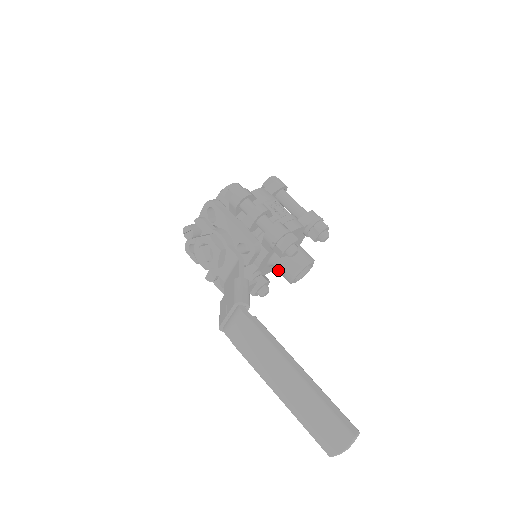
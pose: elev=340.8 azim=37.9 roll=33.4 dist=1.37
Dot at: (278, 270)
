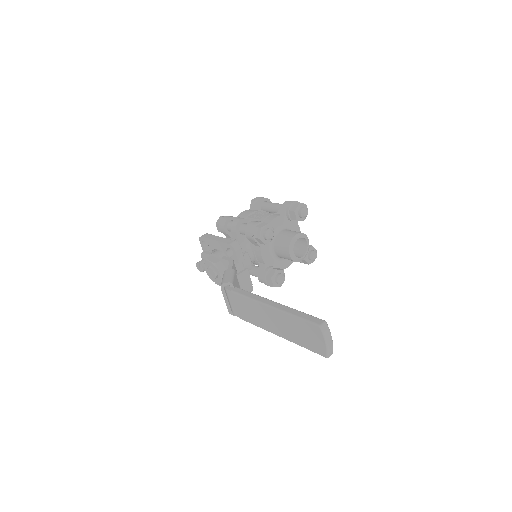
Dot at: (282, 257)
